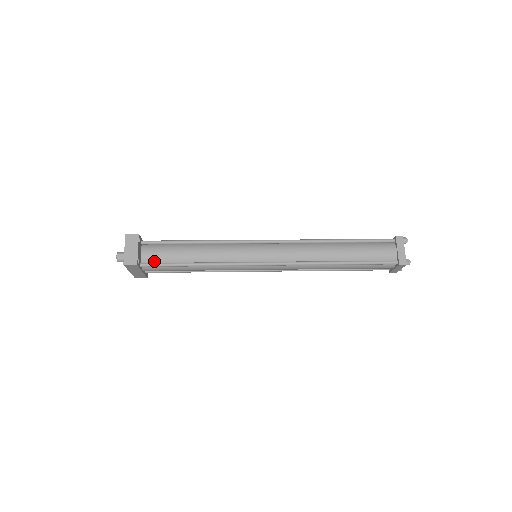
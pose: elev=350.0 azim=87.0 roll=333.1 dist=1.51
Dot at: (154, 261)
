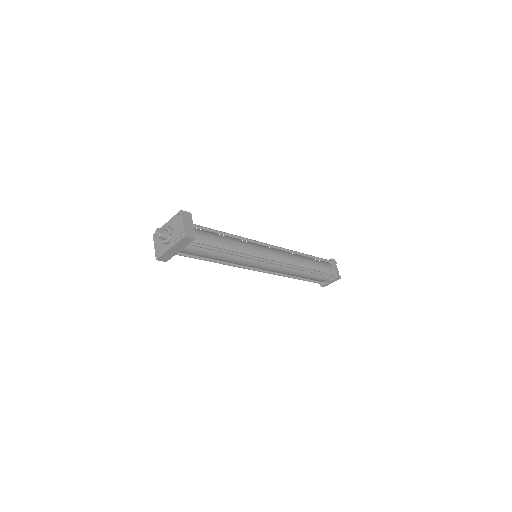
Dot at: (196, 241)
